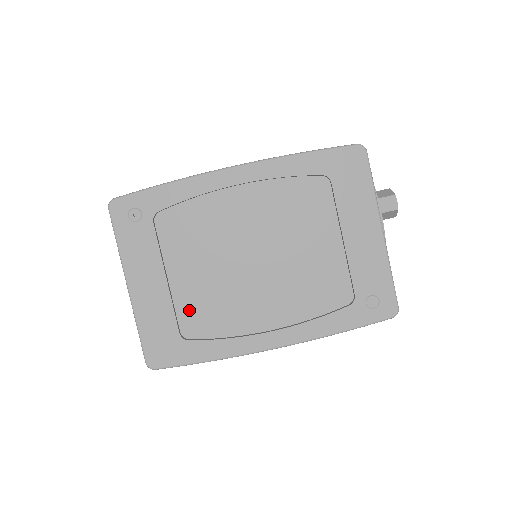
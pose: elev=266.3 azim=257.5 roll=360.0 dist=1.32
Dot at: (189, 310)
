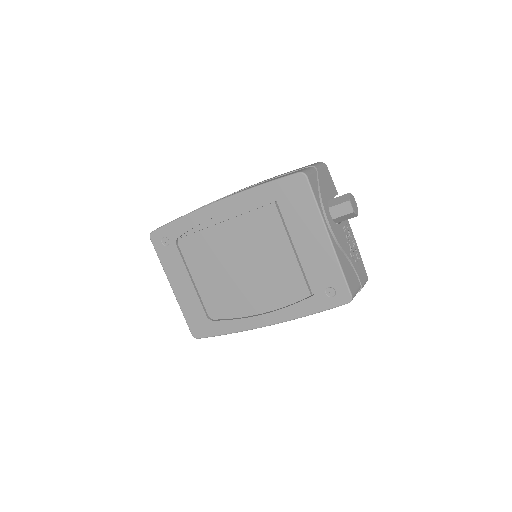
Dot at: (209, 301)
